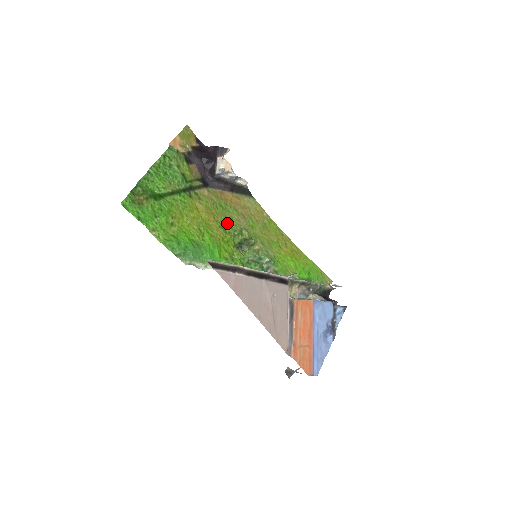
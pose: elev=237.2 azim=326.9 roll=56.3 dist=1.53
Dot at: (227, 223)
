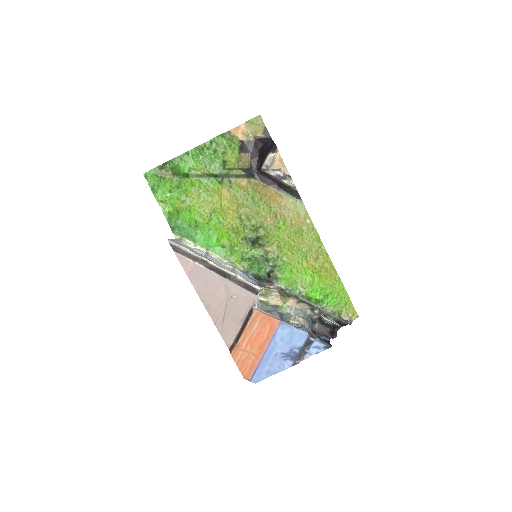
Dot at: (248, 216)
